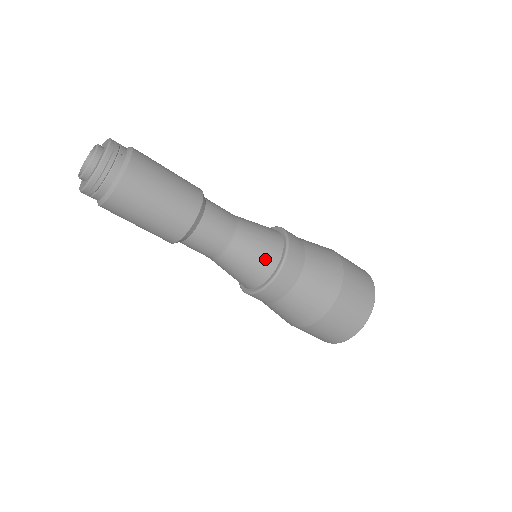
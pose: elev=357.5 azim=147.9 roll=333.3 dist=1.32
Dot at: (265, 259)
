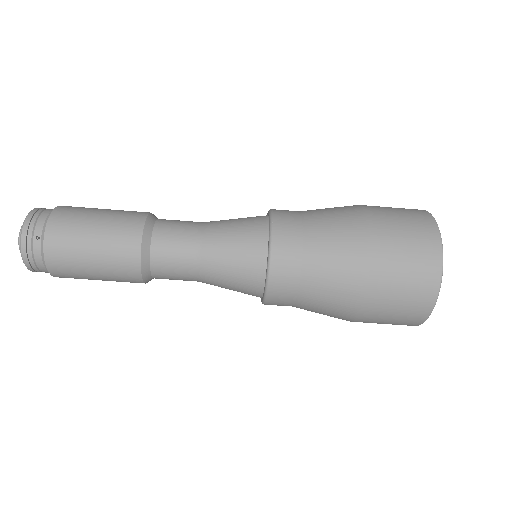
Dot at: (246, 279)
